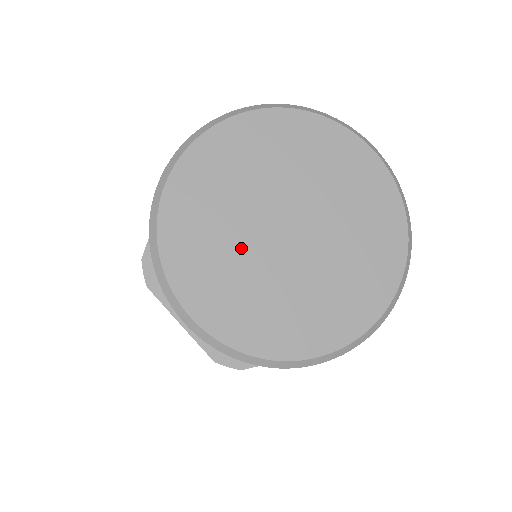
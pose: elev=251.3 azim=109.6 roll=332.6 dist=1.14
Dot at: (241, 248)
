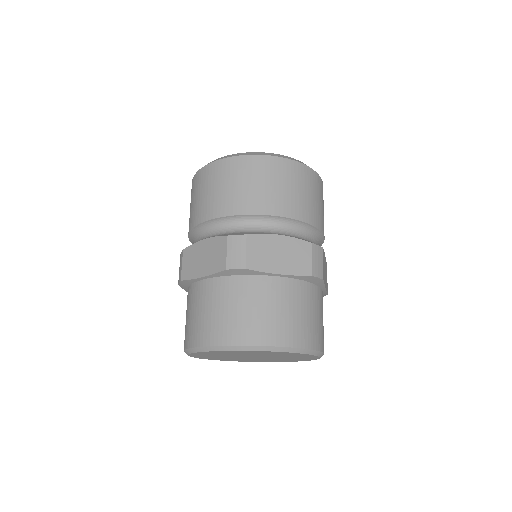
Dot at: occluded
